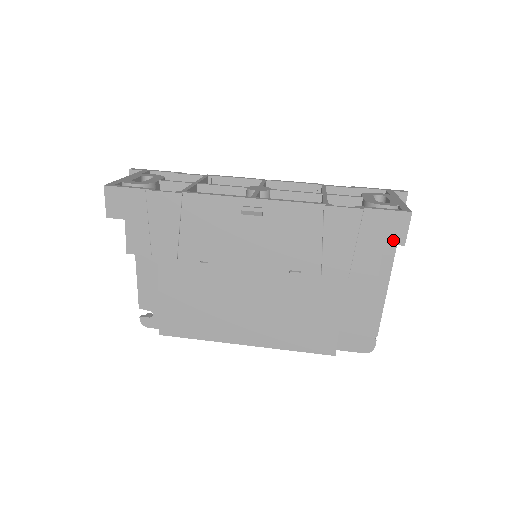
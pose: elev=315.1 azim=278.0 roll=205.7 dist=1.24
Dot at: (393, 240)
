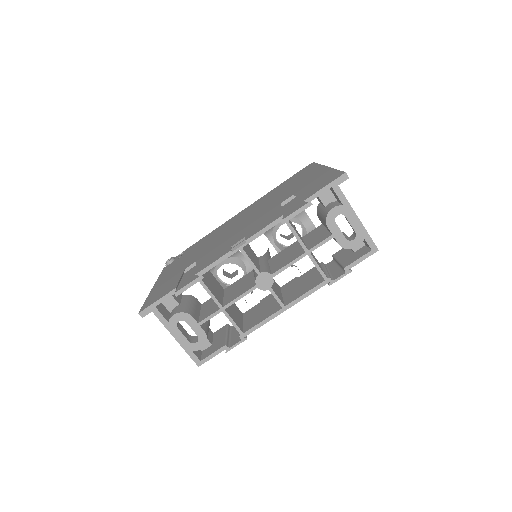
Dot at: occluded
